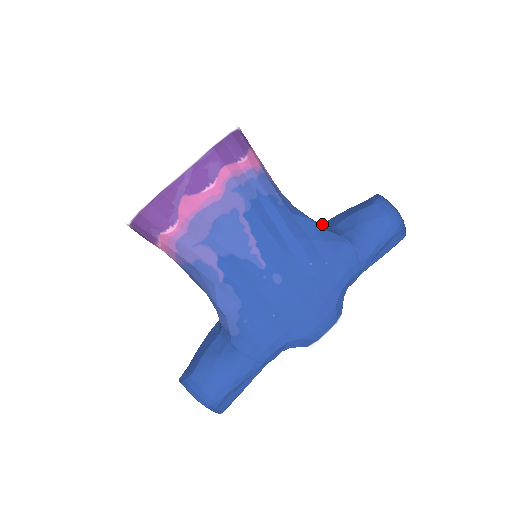
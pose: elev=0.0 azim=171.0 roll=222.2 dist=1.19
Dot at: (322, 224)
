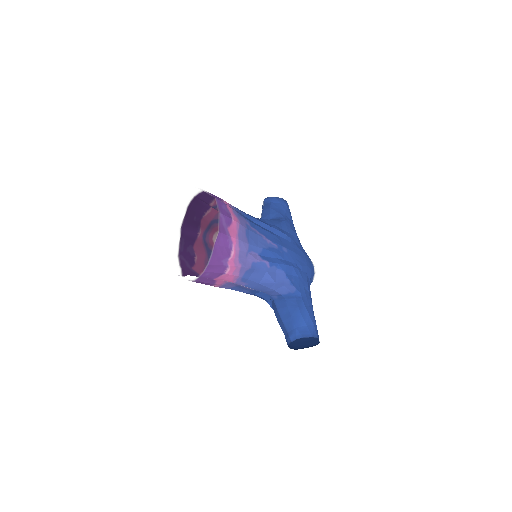
Dot at: occluded
